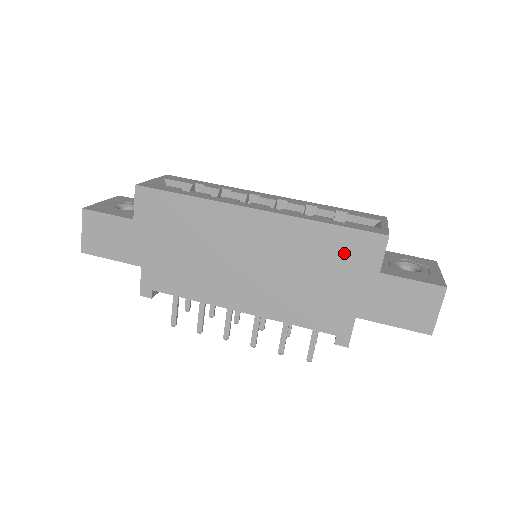
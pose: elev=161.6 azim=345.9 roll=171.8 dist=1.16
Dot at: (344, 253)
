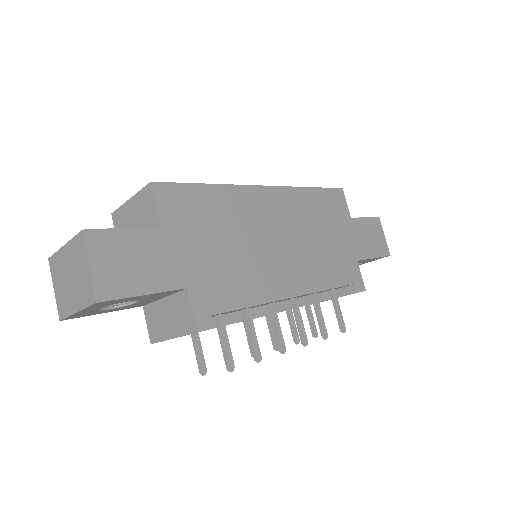
Dot at: (329, 209)
